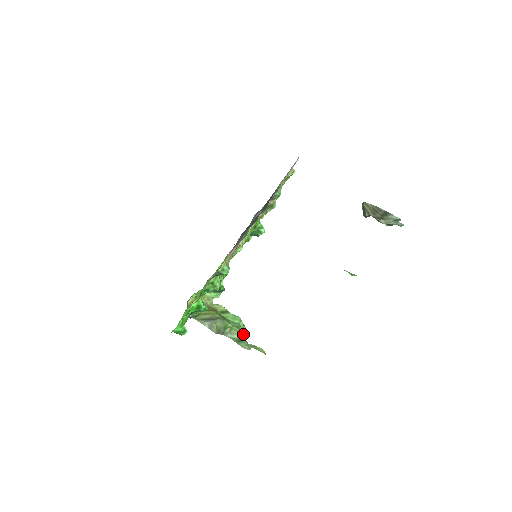
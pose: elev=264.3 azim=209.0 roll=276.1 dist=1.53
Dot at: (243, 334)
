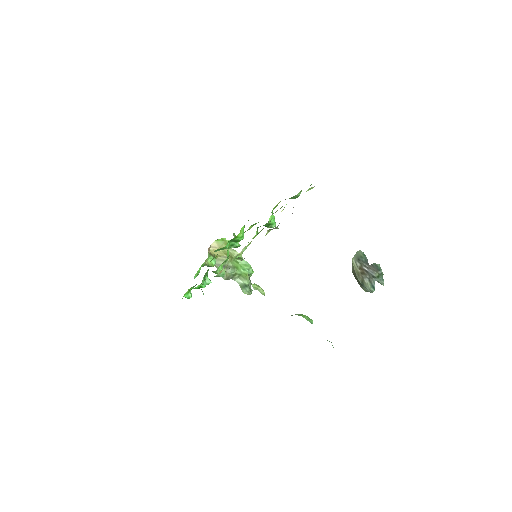
Dot at: (249, 280)
